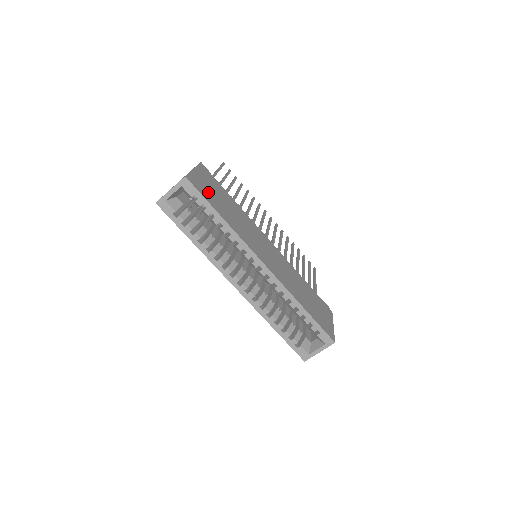
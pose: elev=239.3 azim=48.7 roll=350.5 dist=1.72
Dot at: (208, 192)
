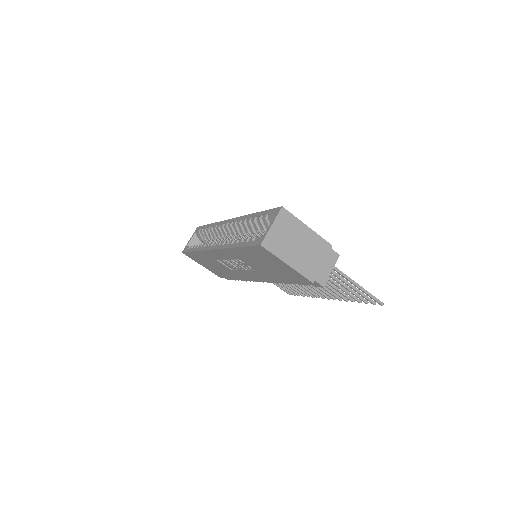
Dot at: occluded
